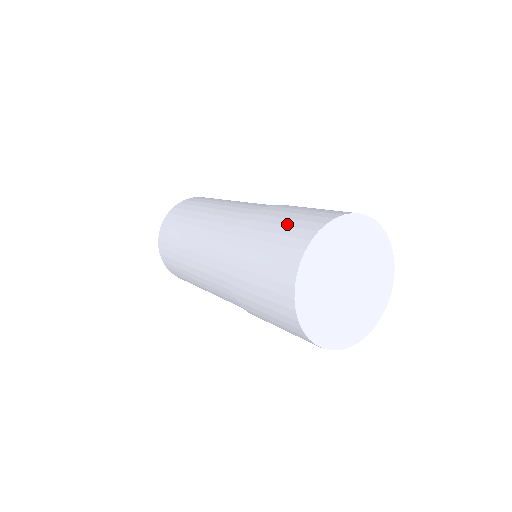
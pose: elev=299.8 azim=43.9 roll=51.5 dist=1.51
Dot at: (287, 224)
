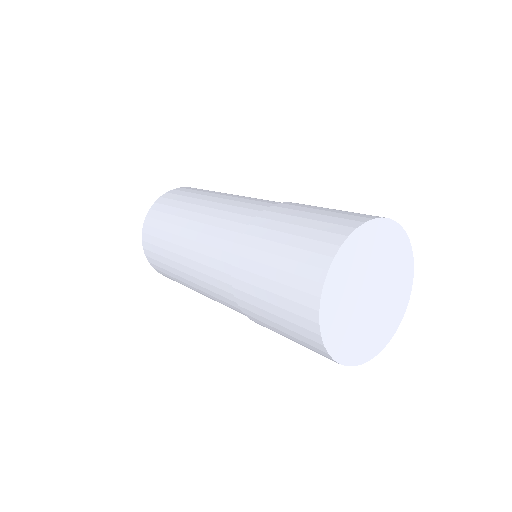
Dot at: (287, 255)
